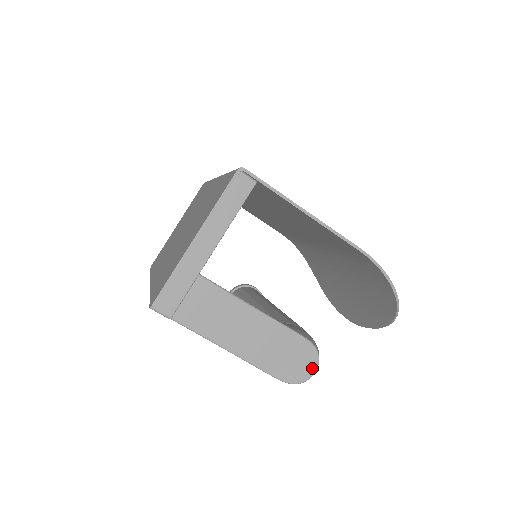
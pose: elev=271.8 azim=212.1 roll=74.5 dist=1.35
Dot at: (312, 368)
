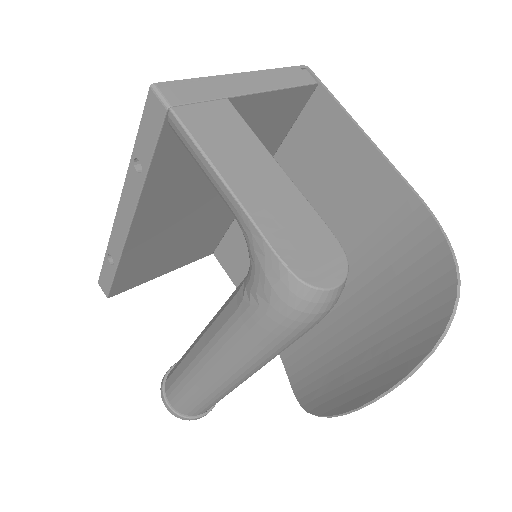
Dot at: (335, 277)
